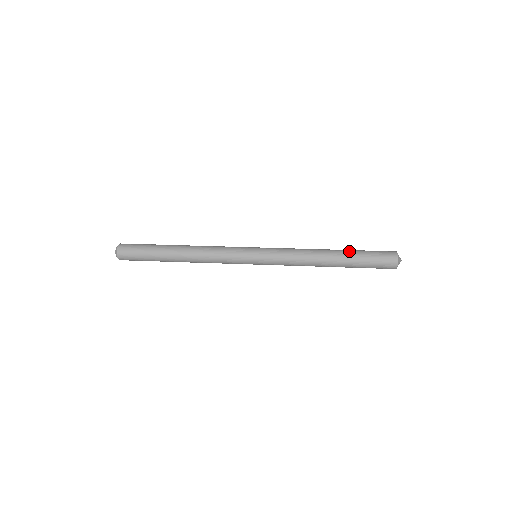
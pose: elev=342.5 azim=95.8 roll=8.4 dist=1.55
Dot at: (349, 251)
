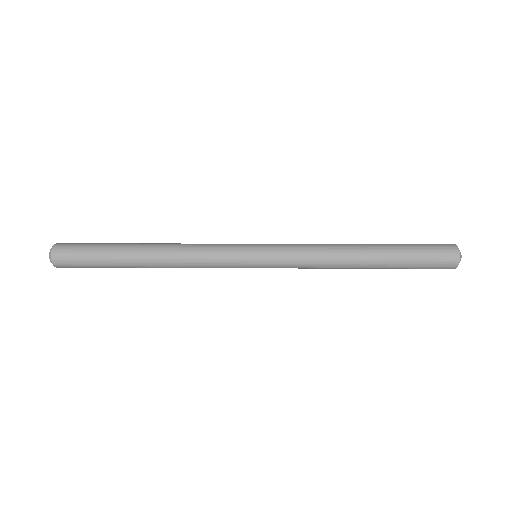
Dot at: (391, 251)
